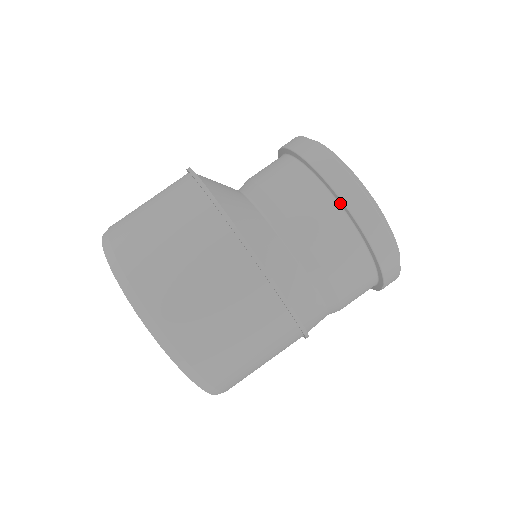
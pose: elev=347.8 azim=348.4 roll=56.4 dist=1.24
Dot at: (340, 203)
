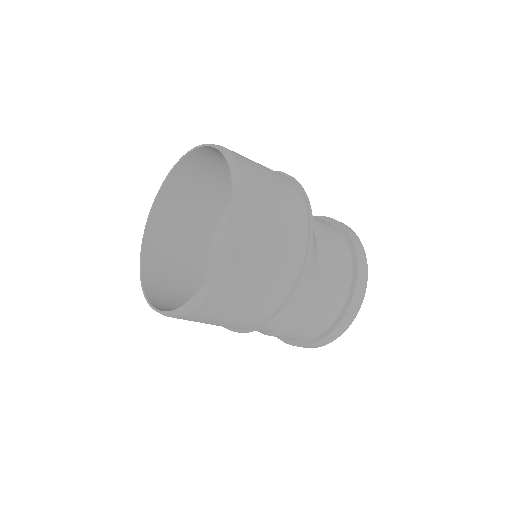
Dot at: (341, 230)
